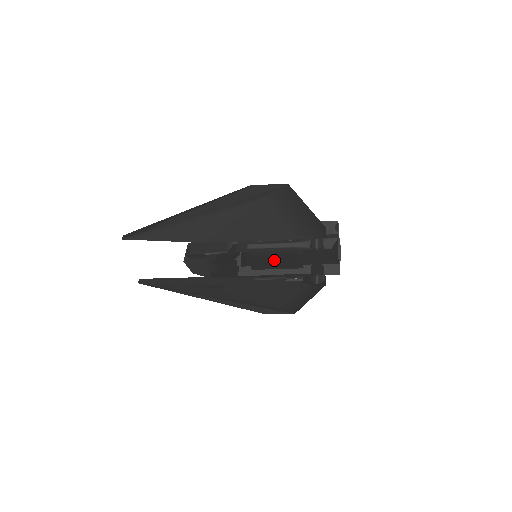
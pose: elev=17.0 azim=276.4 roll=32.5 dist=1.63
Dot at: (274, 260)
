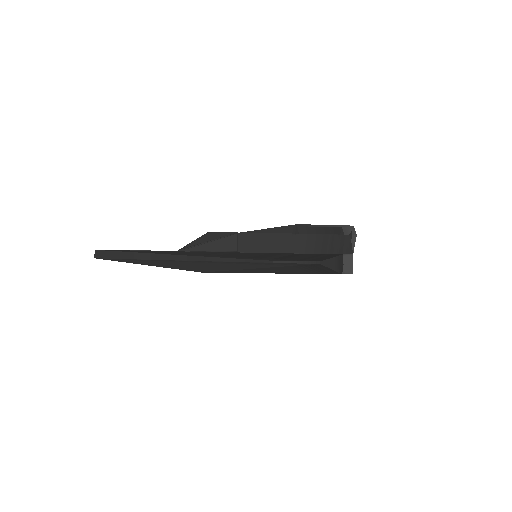
Dot at: occluded
